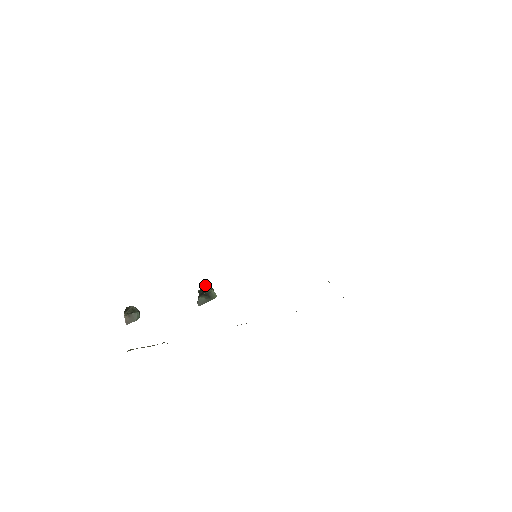
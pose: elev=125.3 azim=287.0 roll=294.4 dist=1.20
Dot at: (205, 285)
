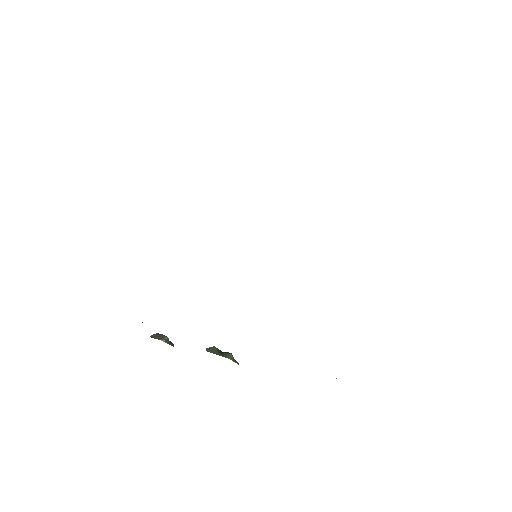
Dot at: occluded
